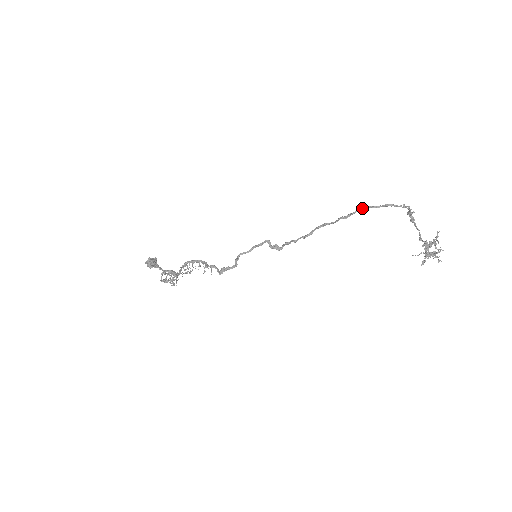
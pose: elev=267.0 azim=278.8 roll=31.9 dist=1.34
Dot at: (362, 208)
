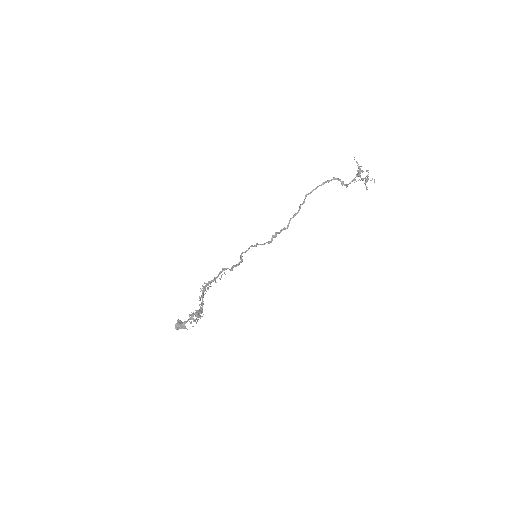
Dot at: (310, 192)
